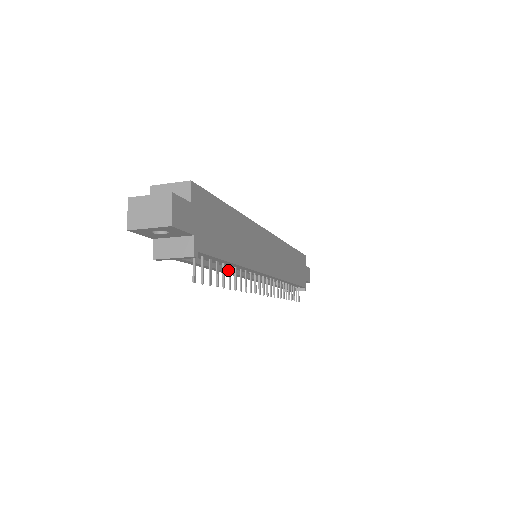
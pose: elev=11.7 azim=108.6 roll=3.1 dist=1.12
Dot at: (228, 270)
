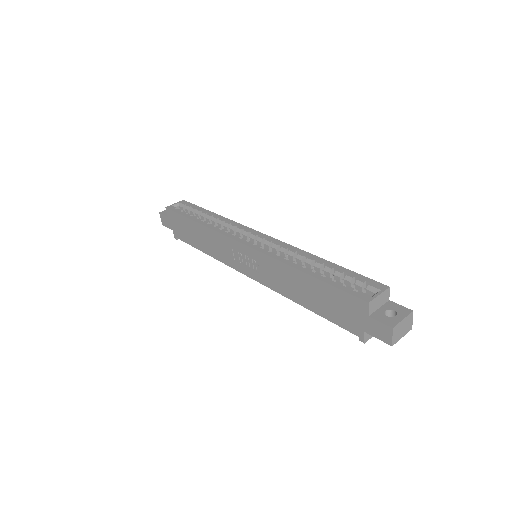
Dot at: occluded
